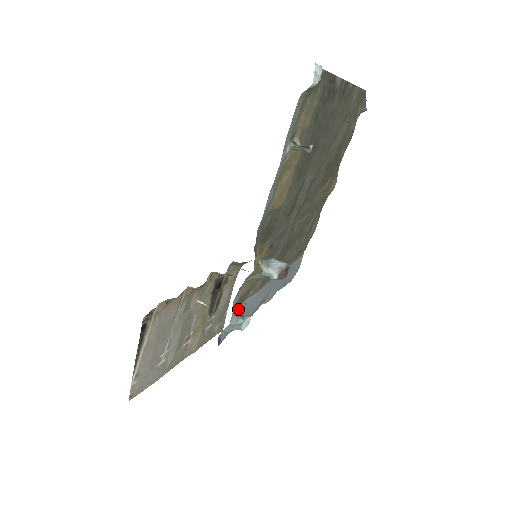
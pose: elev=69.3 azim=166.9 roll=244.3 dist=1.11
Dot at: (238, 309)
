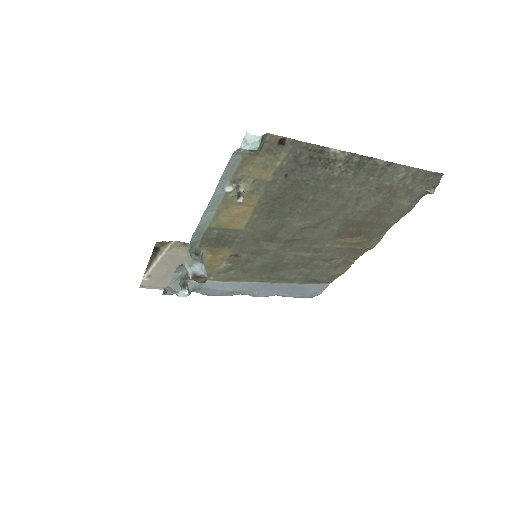
Dot at: (189, 281)
